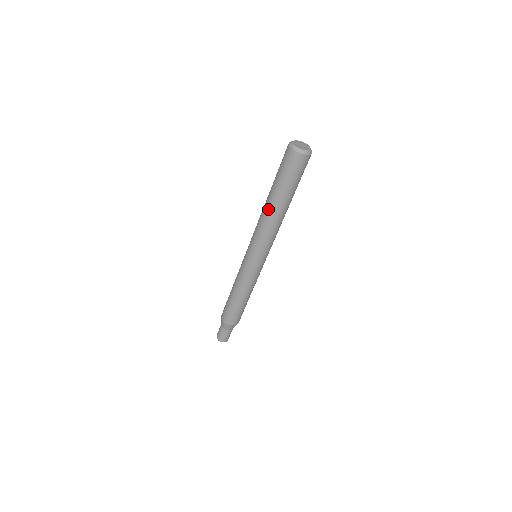
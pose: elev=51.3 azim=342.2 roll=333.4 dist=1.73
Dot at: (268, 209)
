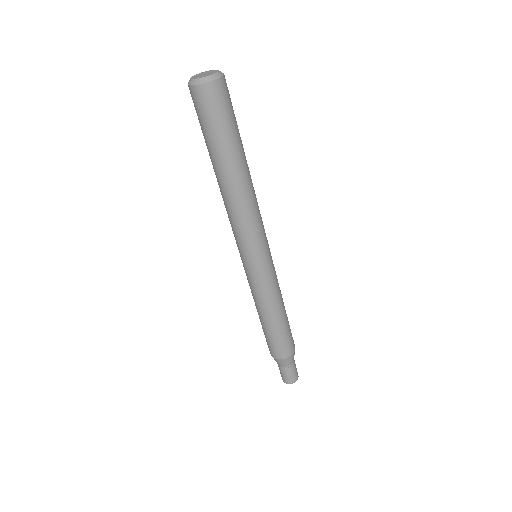
Dot at: occluded
